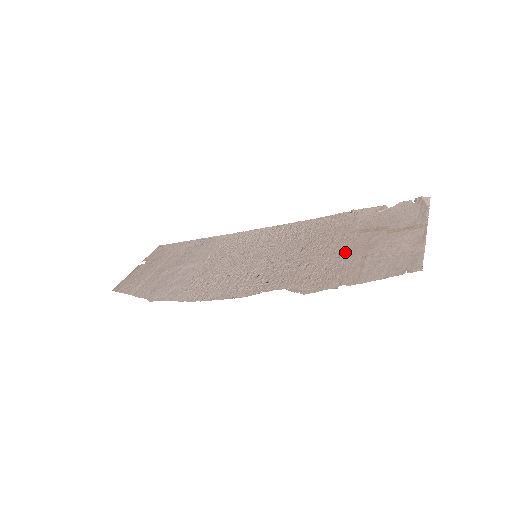
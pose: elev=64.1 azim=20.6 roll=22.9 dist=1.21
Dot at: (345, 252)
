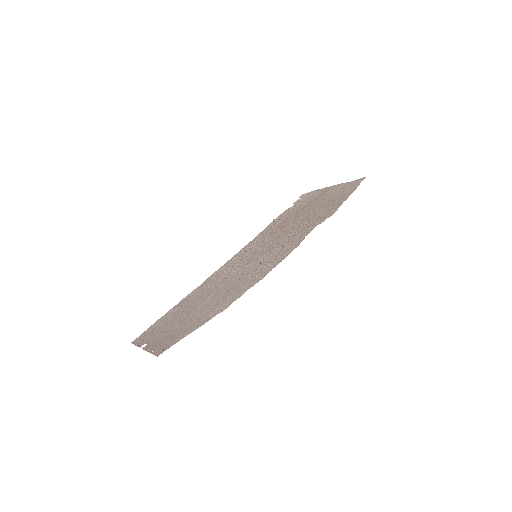
Dot at: (312, 211)
